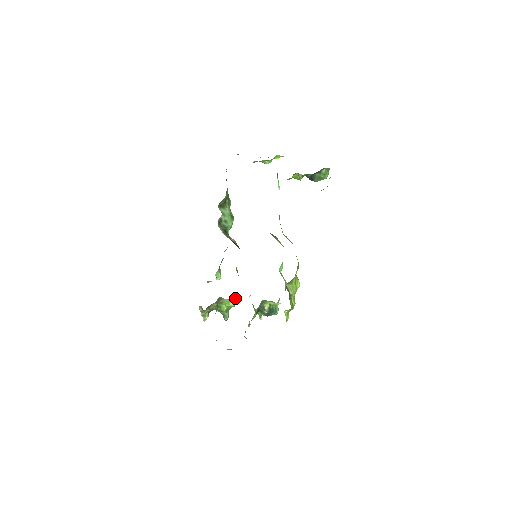
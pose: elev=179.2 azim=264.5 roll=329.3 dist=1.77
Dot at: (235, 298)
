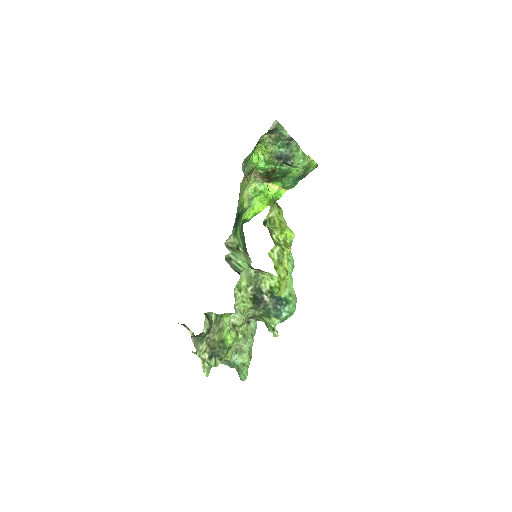
Dot at: (249, 335)
